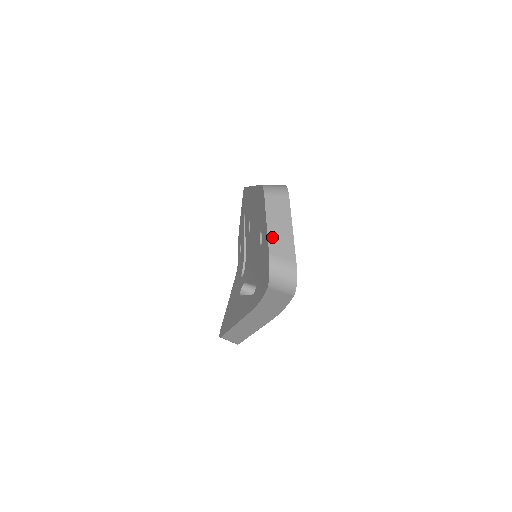
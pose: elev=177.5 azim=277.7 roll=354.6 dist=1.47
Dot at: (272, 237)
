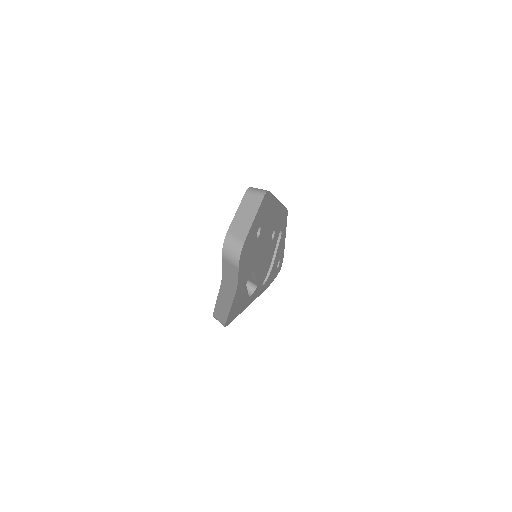
Dot at: (236, 220)
